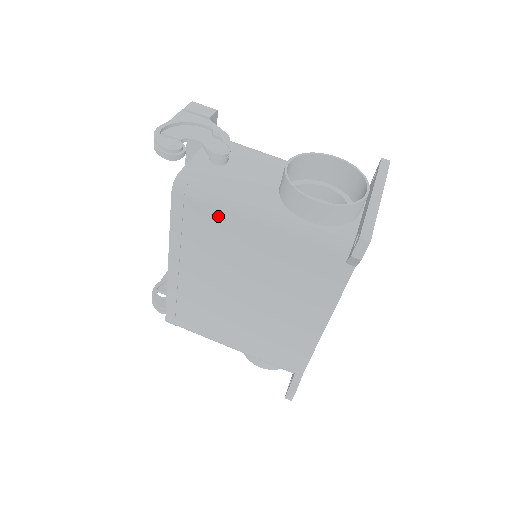
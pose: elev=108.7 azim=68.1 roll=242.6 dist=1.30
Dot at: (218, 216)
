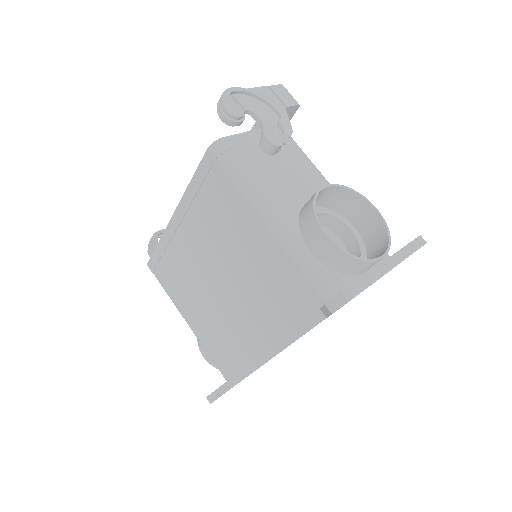
Dot at: (234, 196)
